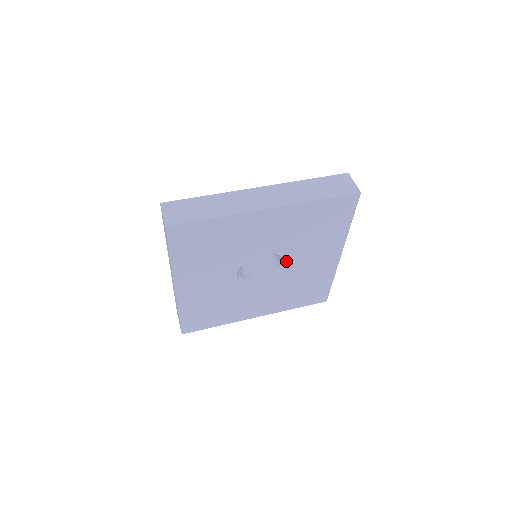
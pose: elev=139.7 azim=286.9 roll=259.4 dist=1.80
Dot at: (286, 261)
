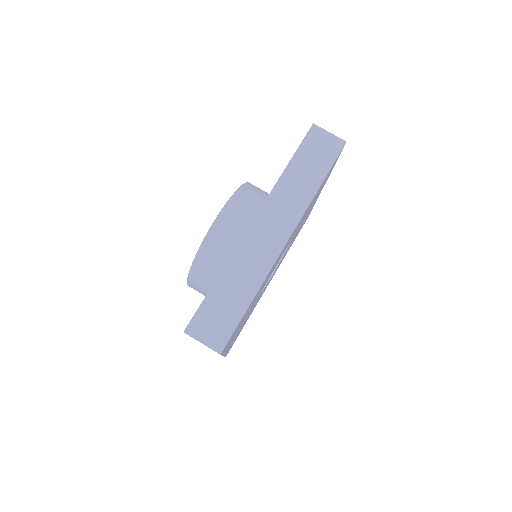
Dot at: occluded
